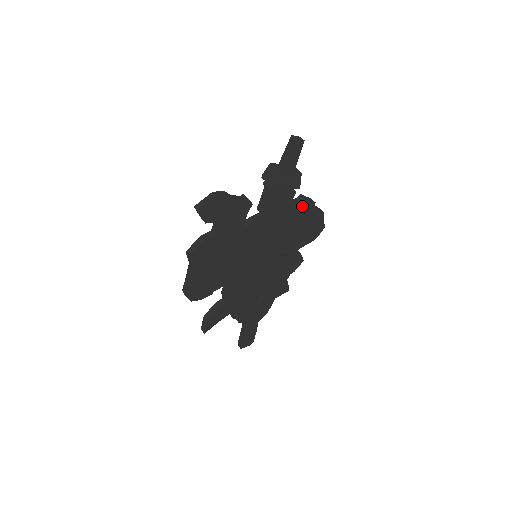
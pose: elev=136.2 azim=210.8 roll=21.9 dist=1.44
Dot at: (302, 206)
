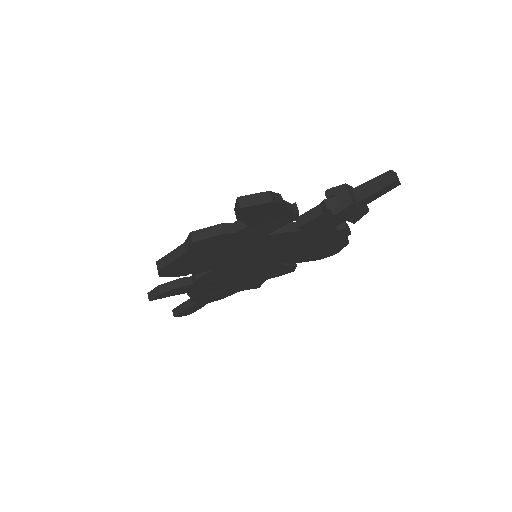
Dot at: (338, 233)
